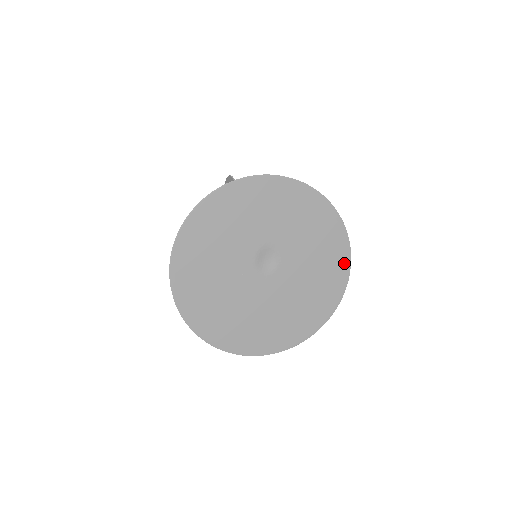
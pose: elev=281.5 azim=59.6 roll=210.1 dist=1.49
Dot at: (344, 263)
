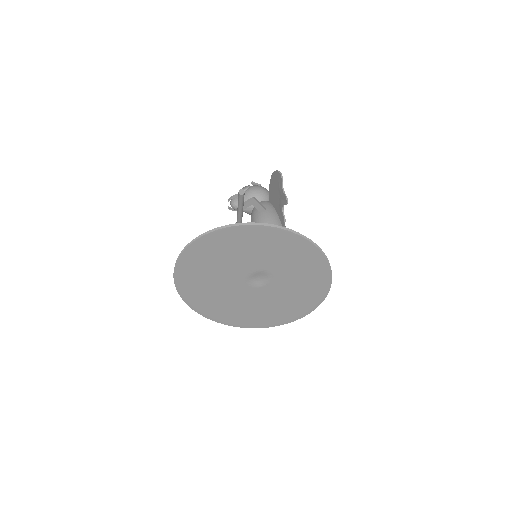
Dot at: (311, 306)
